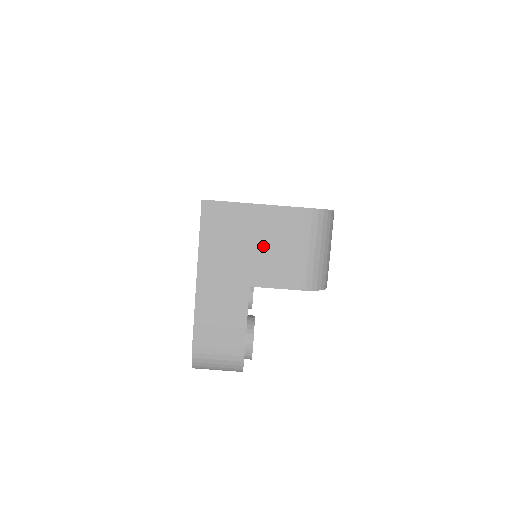
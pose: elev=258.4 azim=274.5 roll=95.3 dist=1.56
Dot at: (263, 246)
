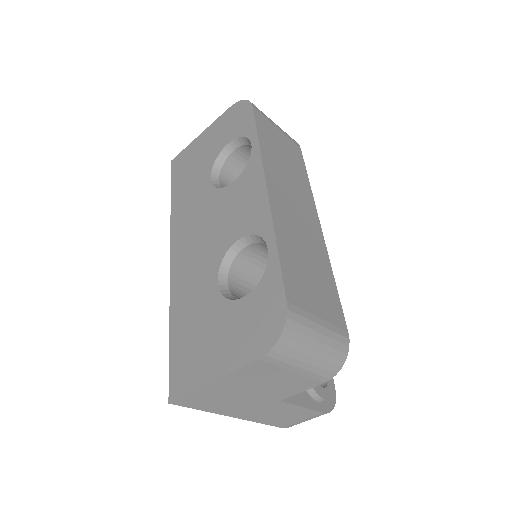
Dot at: (257, 388)
